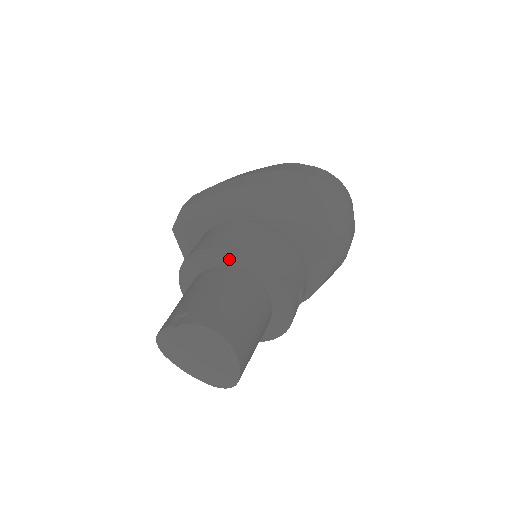
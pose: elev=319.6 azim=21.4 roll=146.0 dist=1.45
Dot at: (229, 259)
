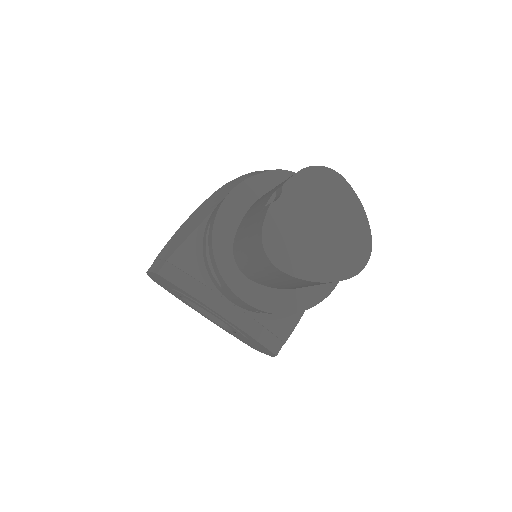
Dot at: (258, 188)
